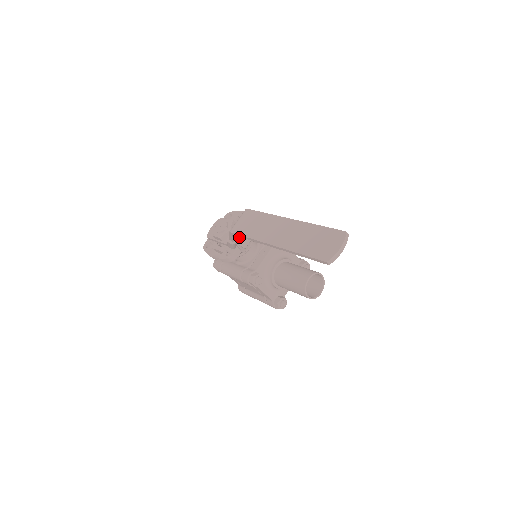
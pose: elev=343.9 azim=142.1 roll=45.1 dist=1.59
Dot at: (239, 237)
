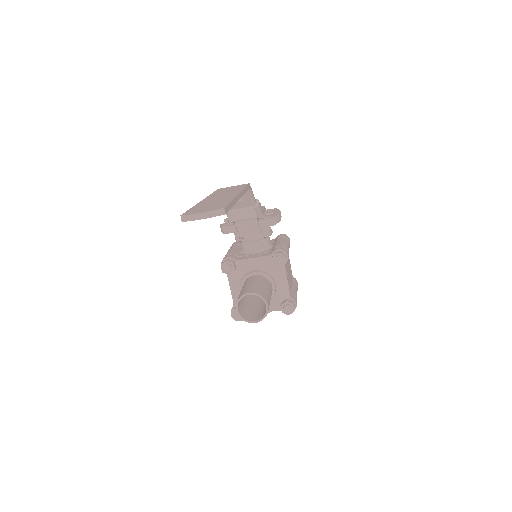
Dot at: (235, 210)
